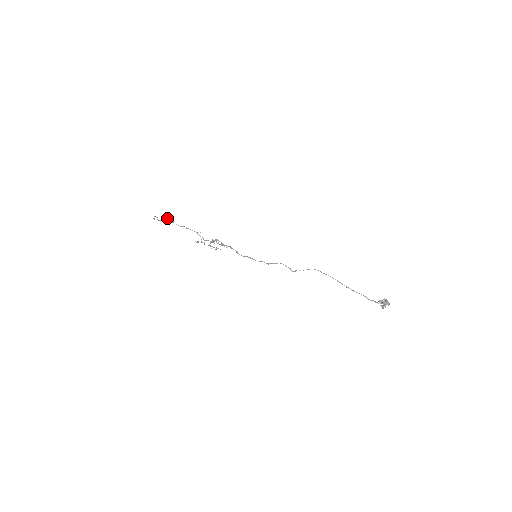
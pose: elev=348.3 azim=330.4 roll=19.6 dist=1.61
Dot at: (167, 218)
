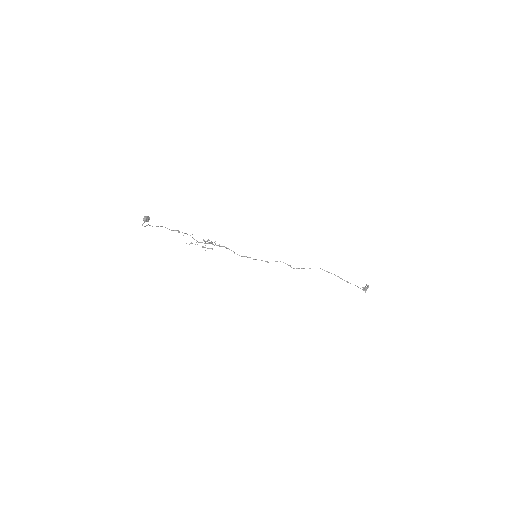
Dot at: (145, 218)
